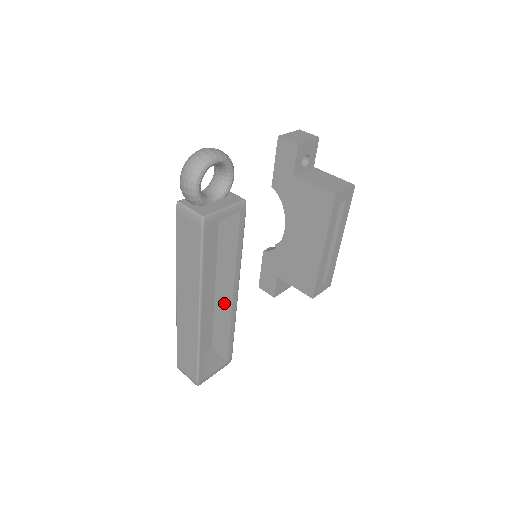
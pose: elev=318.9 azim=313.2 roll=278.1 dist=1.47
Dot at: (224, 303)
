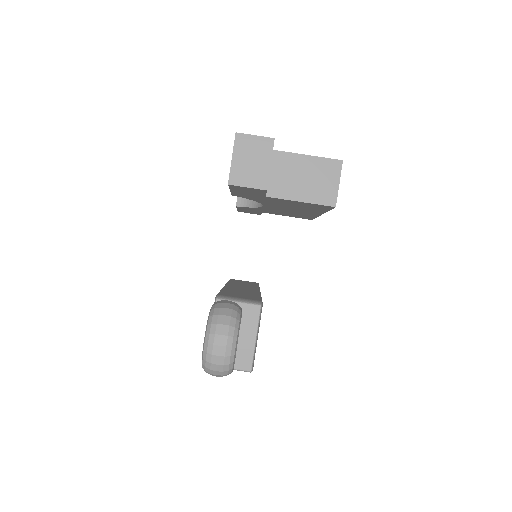
Dot at: occluded
